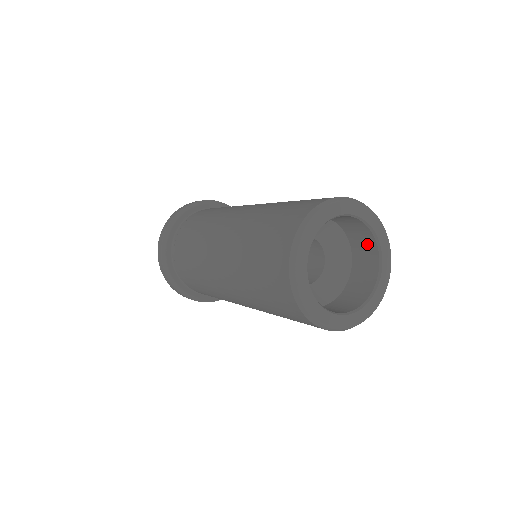
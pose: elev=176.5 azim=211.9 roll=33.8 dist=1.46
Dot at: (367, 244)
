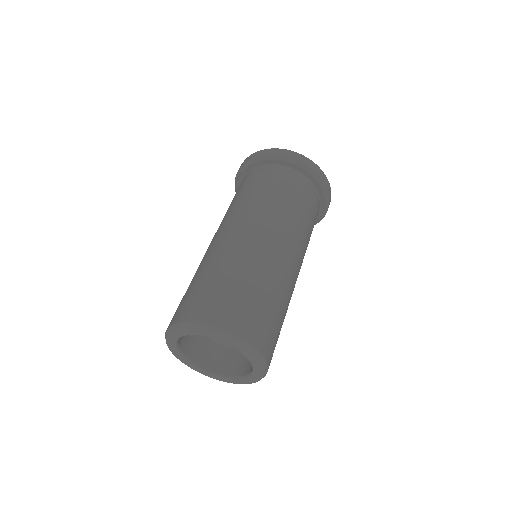
Dot at: occluded
